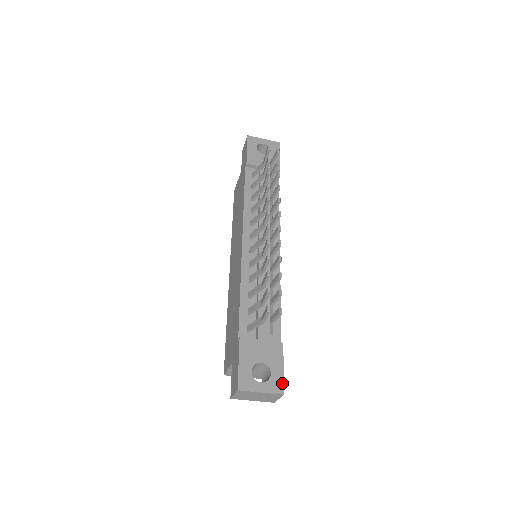
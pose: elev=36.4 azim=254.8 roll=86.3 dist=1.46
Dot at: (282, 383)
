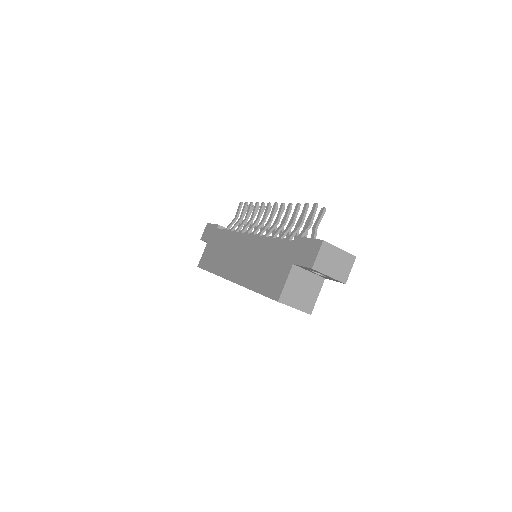
Dot at: occluded
